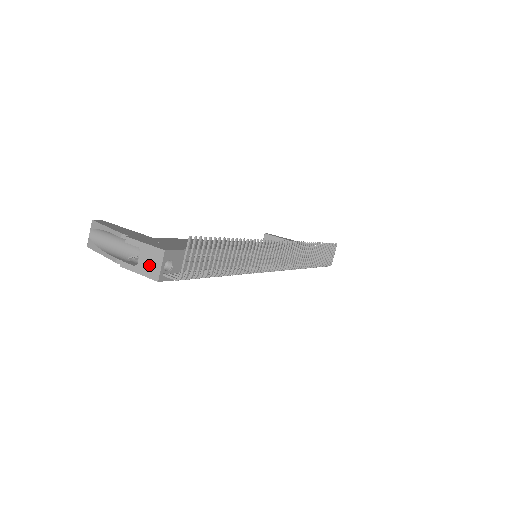
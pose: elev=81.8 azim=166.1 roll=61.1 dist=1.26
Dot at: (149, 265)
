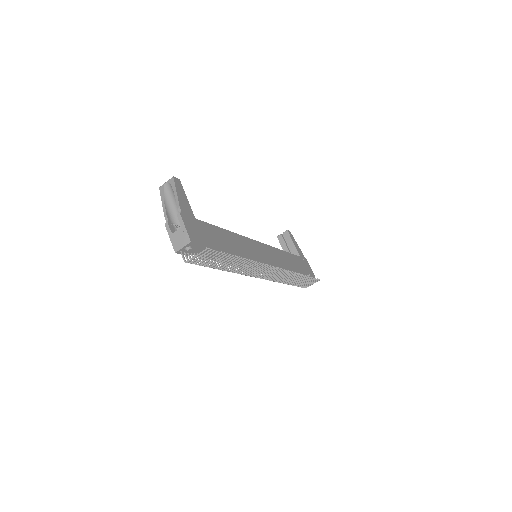
Dot at: (178, 240)
